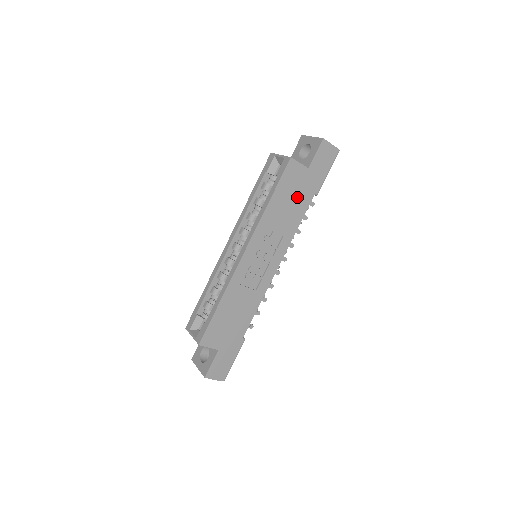
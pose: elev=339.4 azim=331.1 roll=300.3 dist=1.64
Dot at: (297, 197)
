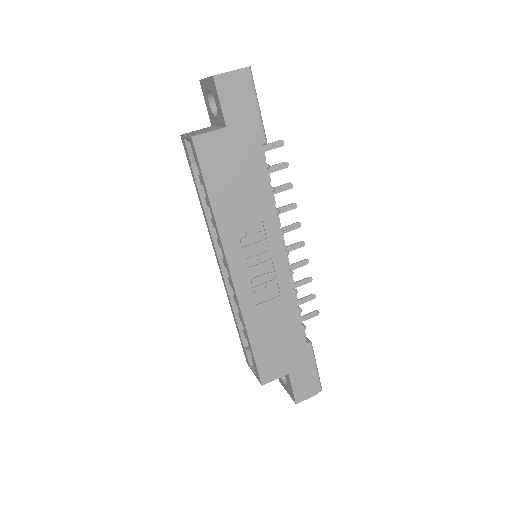
Dot at: (241, 169)
